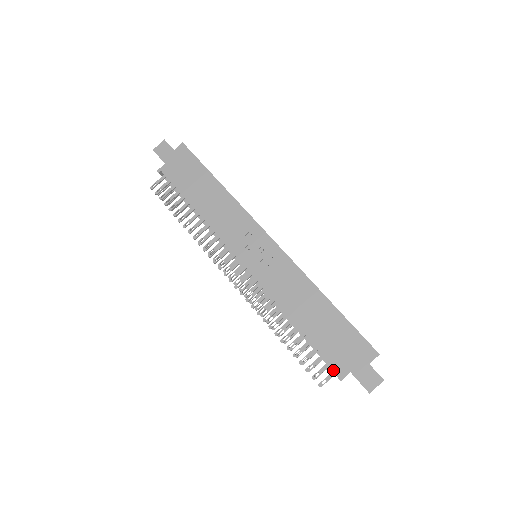
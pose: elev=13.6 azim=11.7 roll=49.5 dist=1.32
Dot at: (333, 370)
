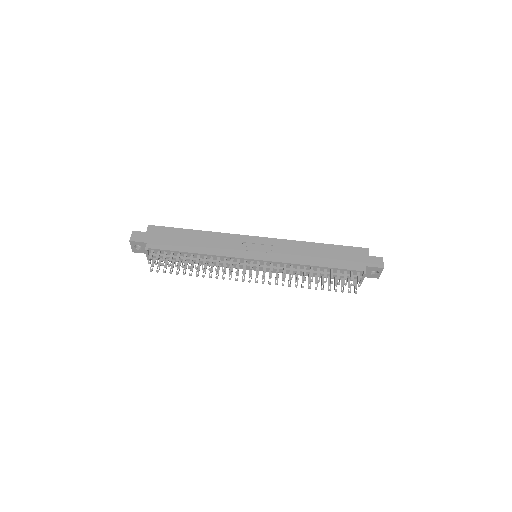
Dot at: (356, 276)
